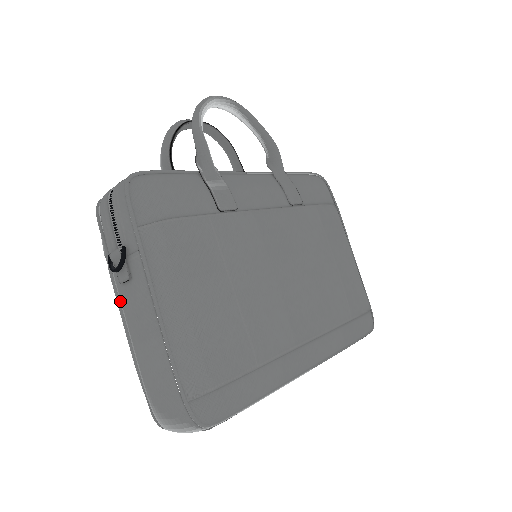
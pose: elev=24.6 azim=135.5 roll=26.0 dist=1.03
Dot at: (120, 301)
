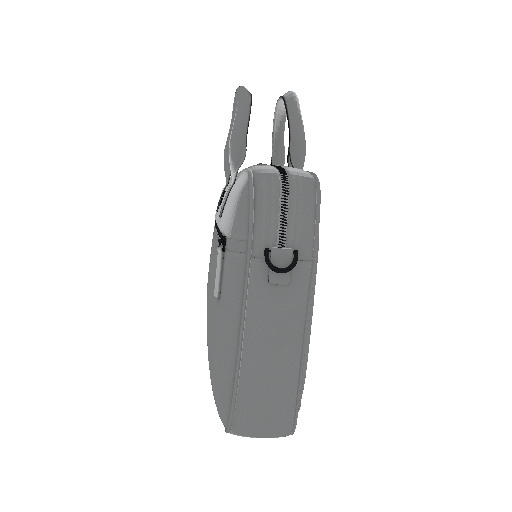
Dot at: (251, 298)
